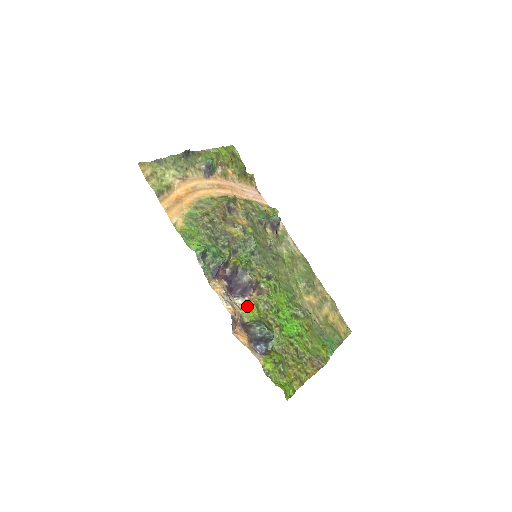
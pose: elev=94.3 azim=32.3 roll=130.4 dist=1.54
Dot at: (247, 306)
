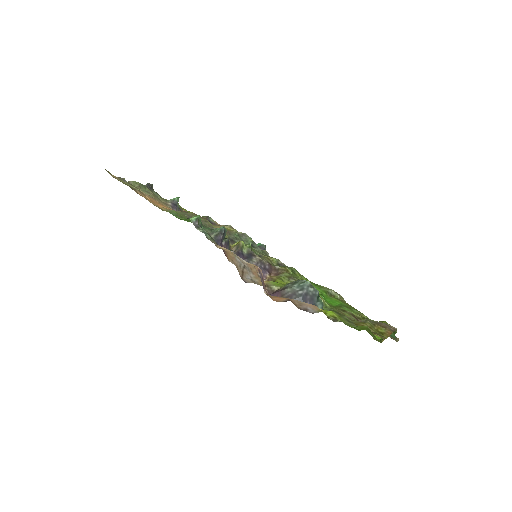
Dot at: occluded
